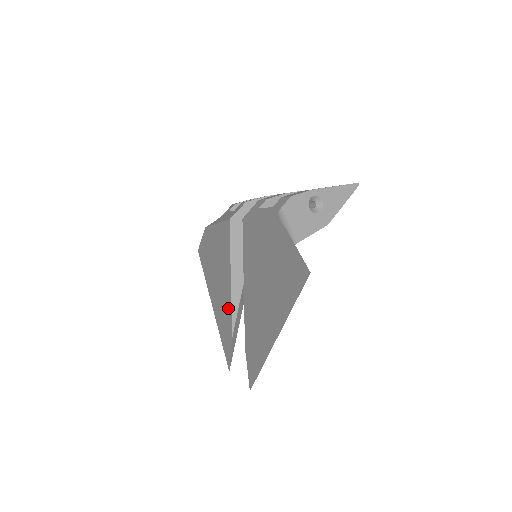
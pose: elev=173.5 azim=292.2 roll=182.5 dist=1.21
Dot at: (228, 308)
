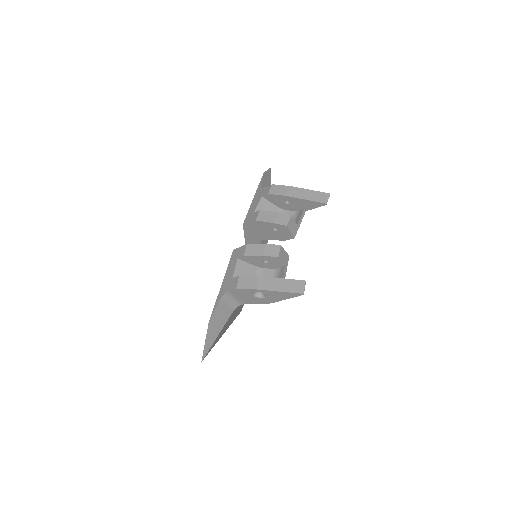
Dot at: occluded
